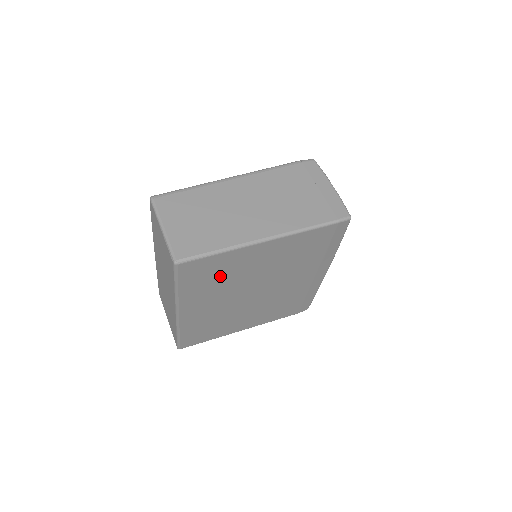
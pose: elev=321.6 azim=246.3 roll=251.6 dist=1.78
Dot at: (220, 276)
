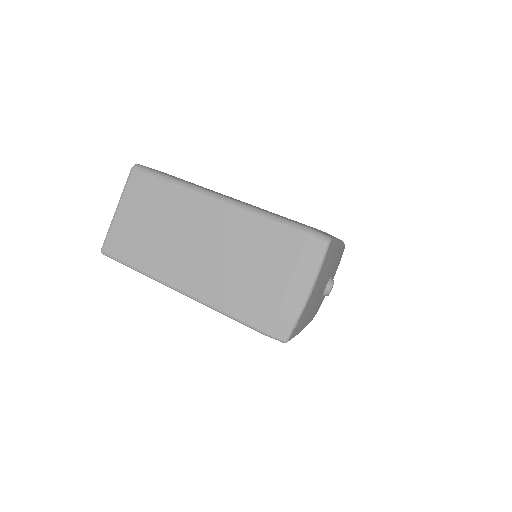
Dot at: occluded
